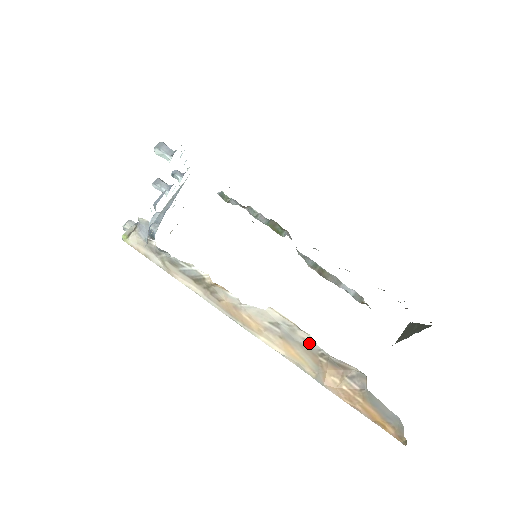
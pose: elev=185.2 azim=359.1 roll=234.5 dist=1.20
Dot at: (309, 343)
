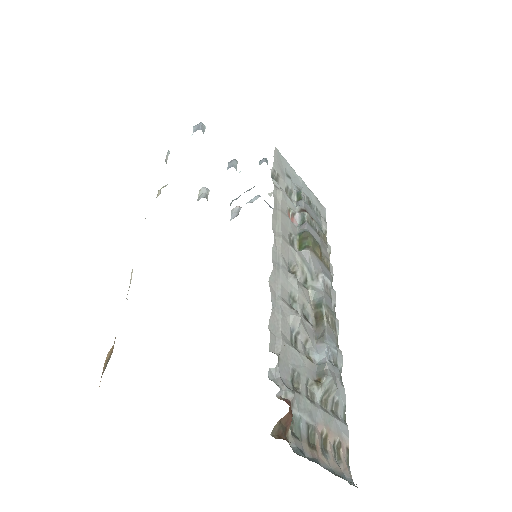
Dot at: occluded
